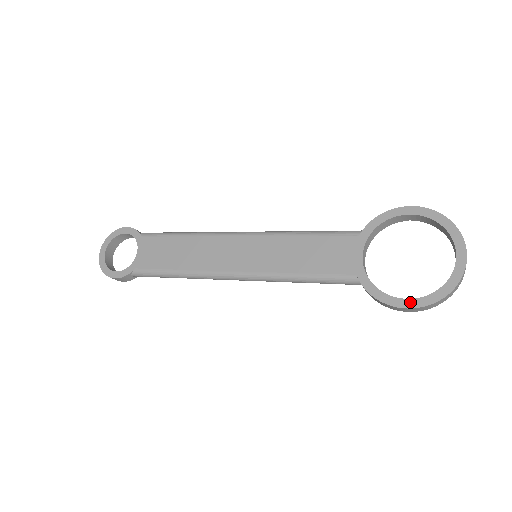
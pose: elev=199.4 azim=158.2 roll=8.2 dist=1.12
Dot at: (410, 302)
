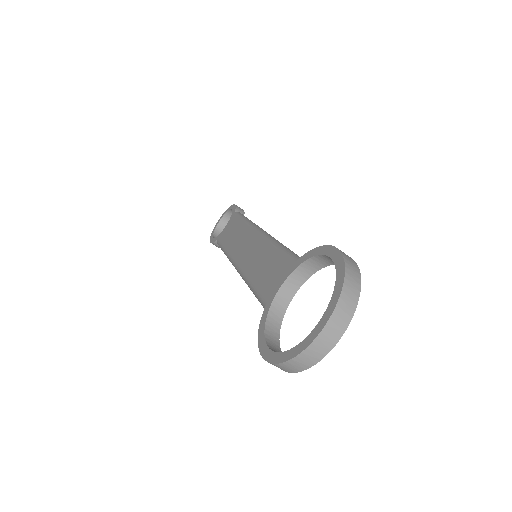
Dot at: (266, 351)
